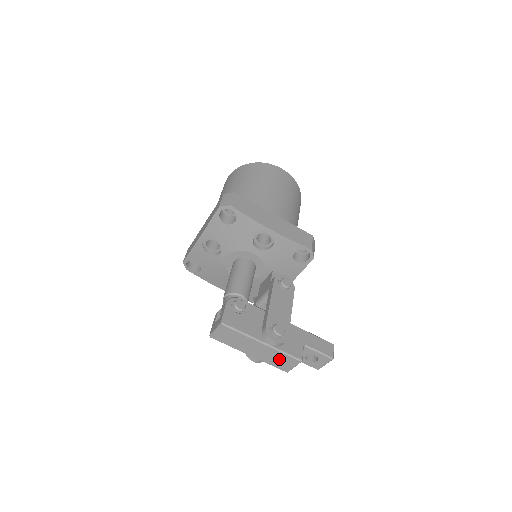
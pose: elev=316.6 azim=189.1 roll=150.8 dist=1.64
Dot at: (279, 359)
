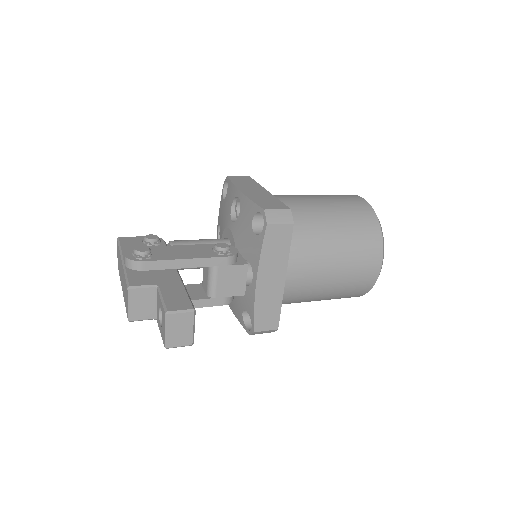
Dot at: (125, 290)
